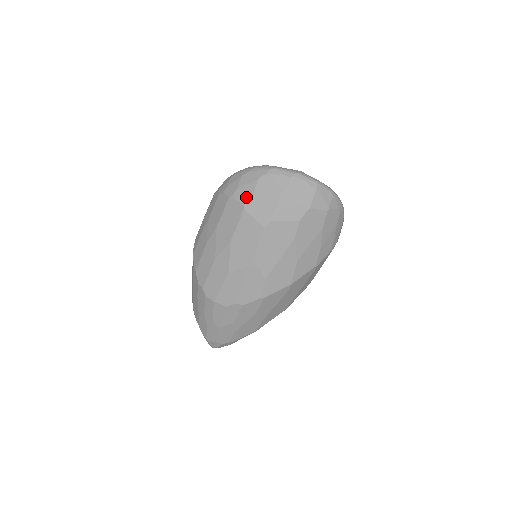
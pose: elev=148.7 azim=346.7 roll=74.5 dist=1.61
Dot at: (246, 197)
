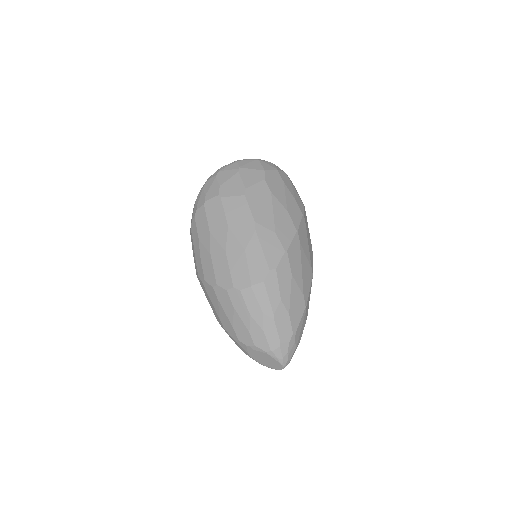
Dot at: (216, 191)
